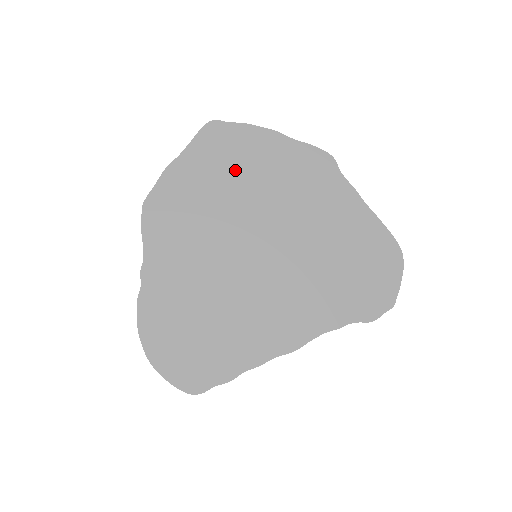
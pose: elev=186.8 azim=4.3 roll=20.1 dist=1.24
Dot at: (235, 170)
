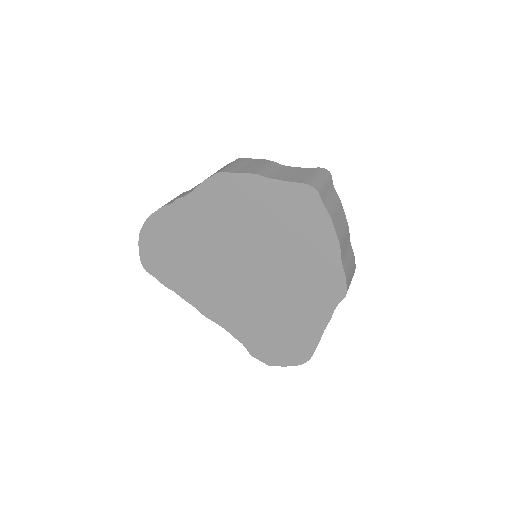
Dot at: (288, 228)
